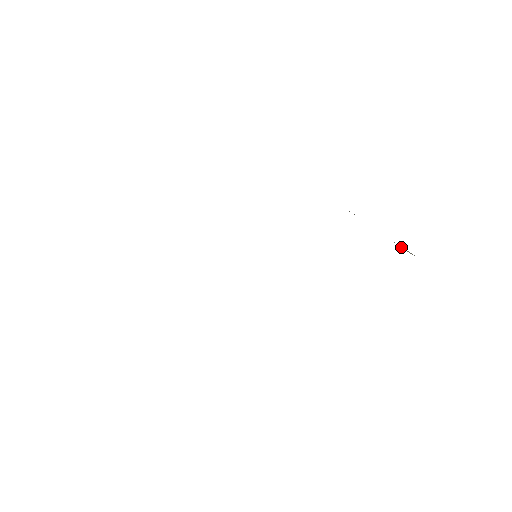
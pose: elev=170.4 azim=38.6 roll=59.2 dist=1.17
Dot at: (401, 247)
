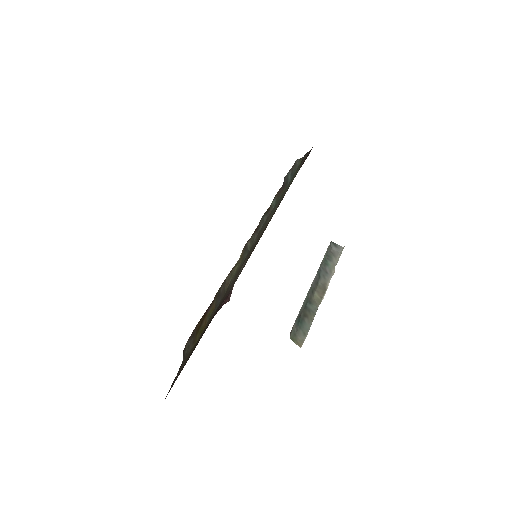
Dot at: occluded
